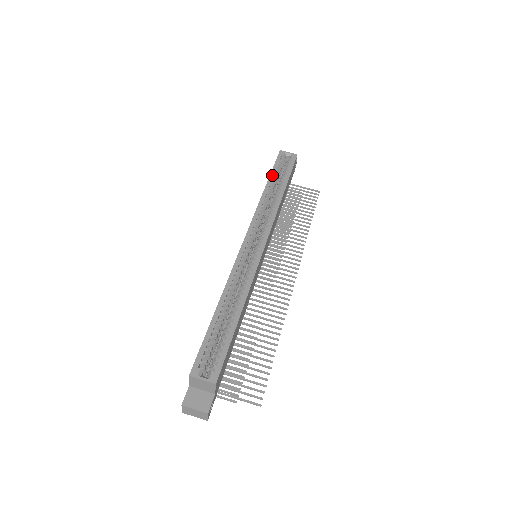
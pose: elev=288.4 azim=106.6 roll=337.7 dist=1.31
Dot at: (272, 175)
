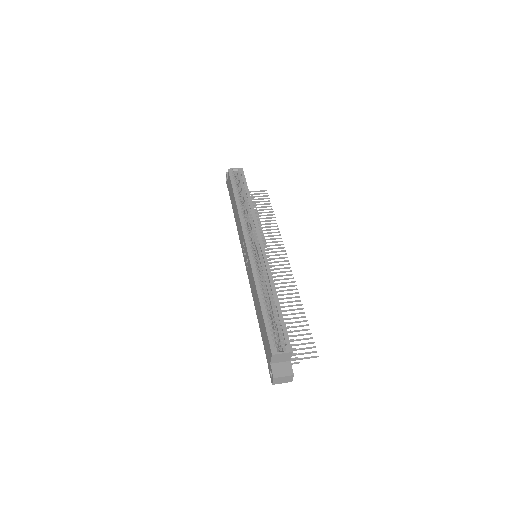
Dot at: (235, 191)
